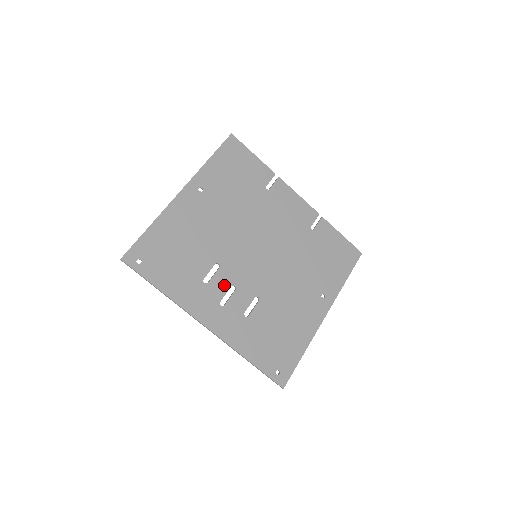
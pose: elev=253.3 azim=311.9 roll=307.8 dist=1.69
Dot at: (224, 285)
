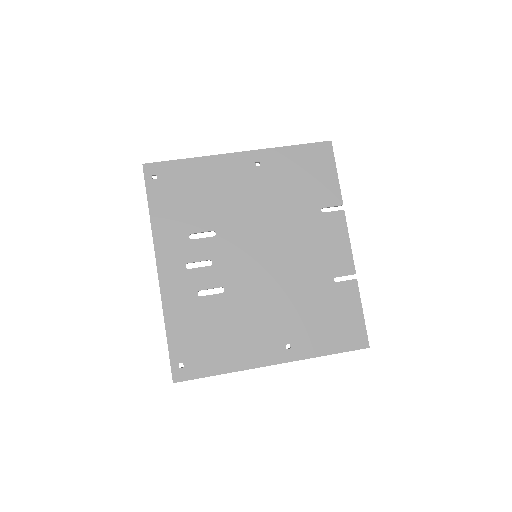
Dot at: (204, 253)
